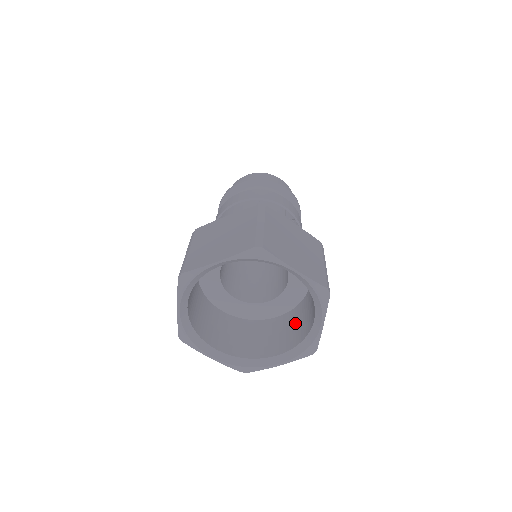
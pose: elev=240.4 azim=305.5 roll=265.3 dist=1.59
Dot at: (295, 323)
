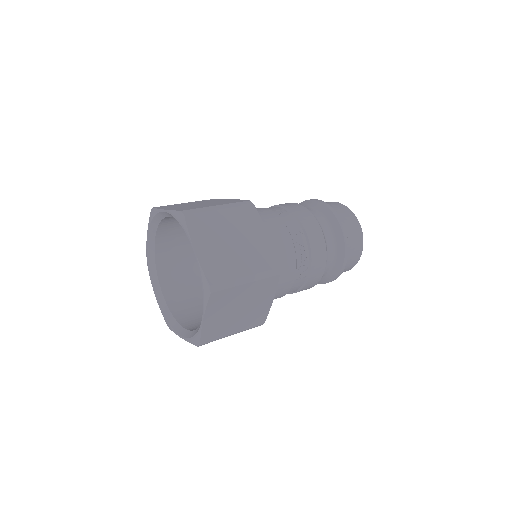
Dot at: occluded
